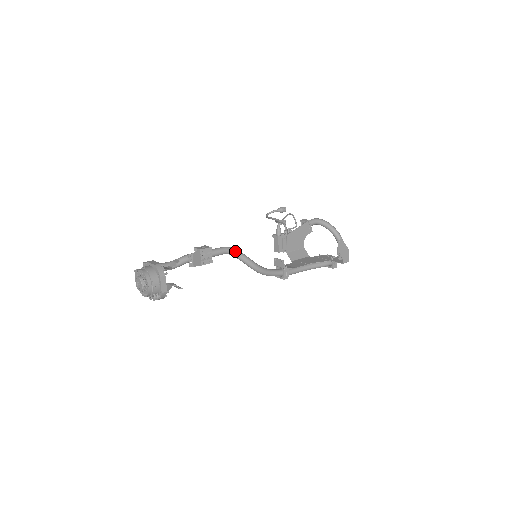
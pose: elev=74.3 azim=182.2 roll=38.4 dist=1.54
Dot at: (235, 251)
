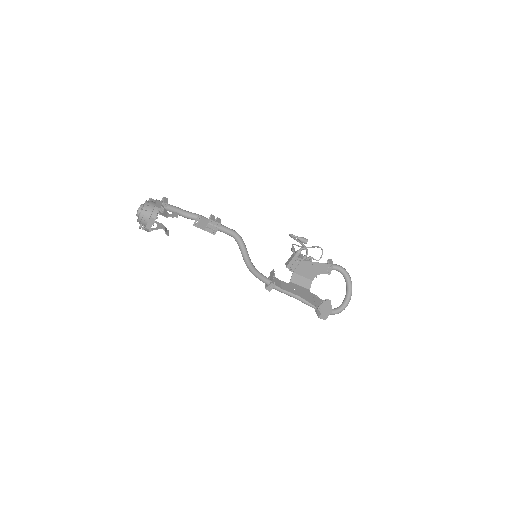
Dot at: (240, 240)
